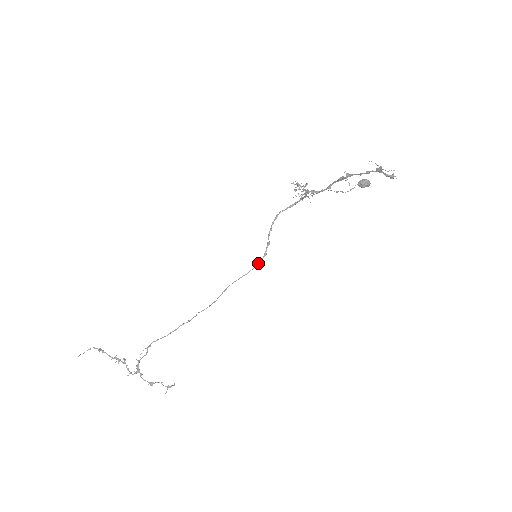
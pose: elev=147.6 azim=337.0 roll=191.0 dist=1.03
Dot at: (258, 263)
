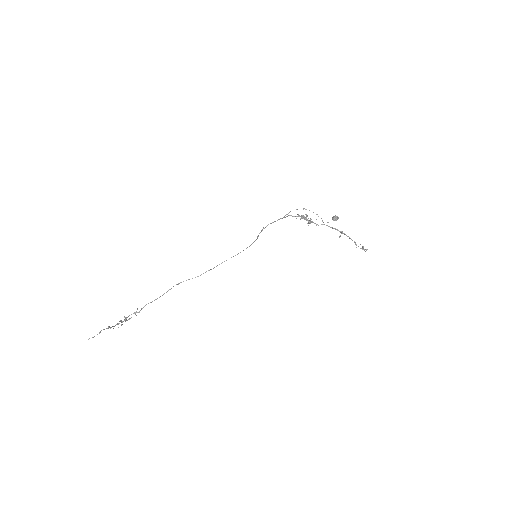
Dot at: occluded
